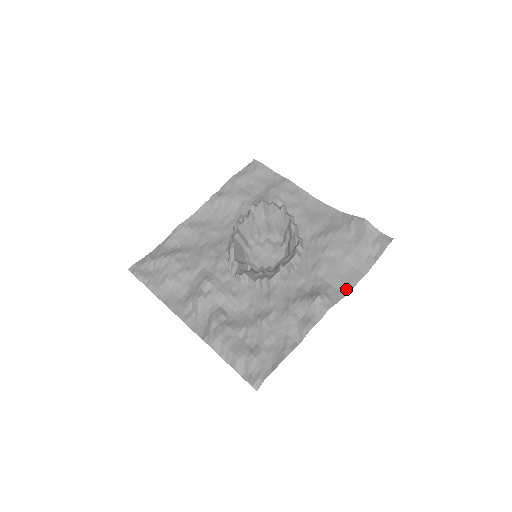
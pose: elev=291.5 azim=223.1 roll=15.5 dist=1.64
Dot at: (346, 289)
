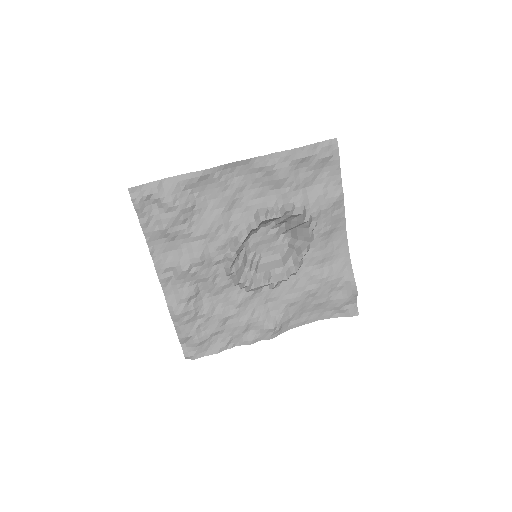
Dot at: (296, 325)
